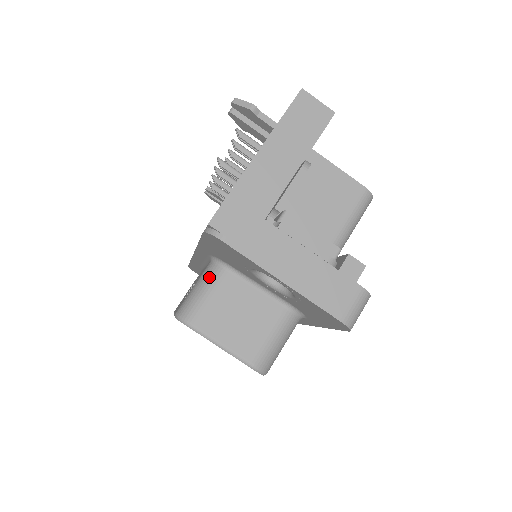
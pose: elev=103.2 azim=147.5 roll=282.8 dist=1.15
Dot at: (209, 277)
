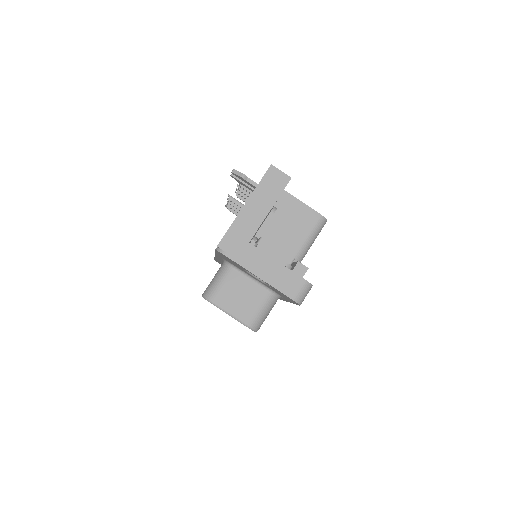
Dot at: (222, 272)
